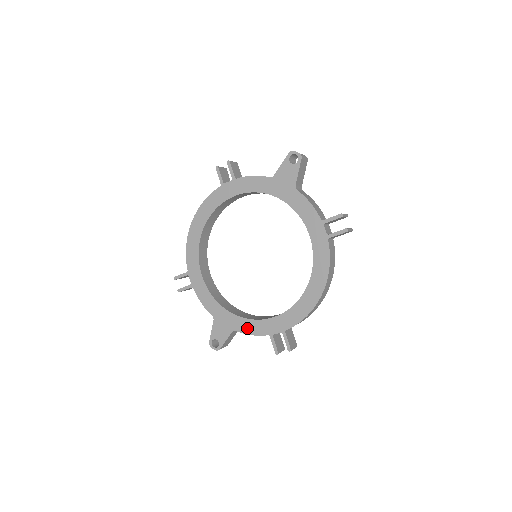
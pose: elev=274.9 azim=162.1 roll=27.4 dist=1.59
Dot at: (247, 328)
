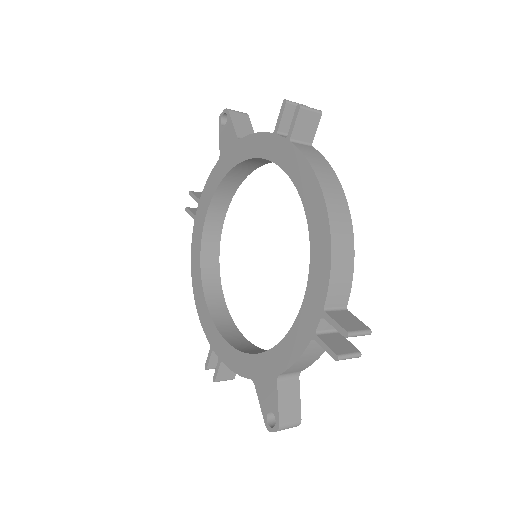
Dot at: (286, 356)
